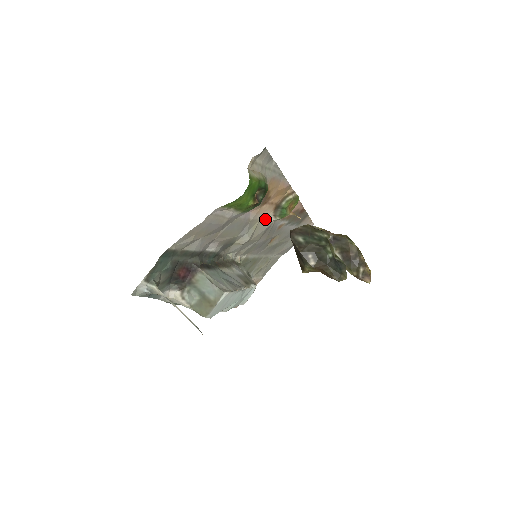
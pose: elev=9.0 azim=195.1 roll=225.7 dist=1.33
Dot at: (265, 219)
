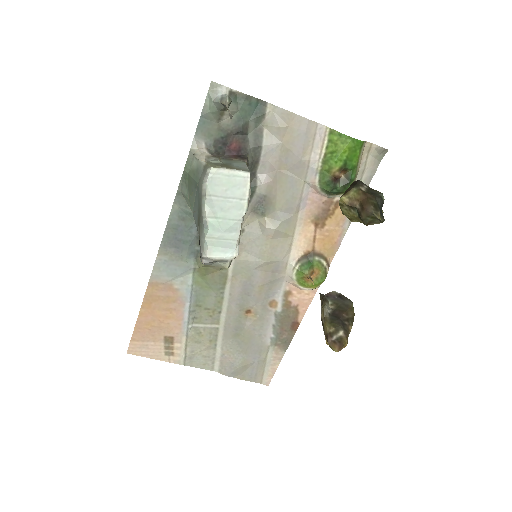
Dot at: (292, 250)
